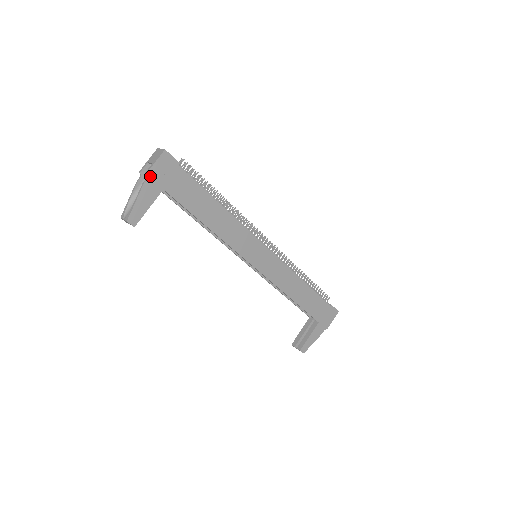
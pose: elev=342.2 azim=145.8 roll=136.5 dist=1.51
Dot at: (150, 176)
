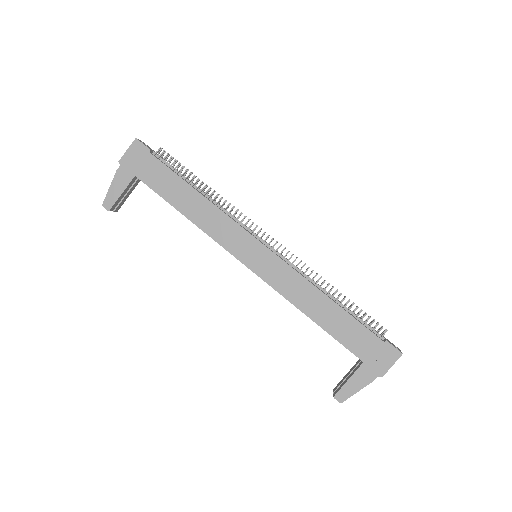
Dot at: (122, 163)
